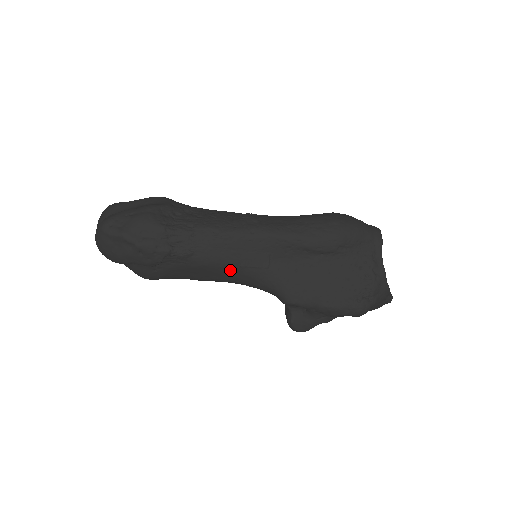
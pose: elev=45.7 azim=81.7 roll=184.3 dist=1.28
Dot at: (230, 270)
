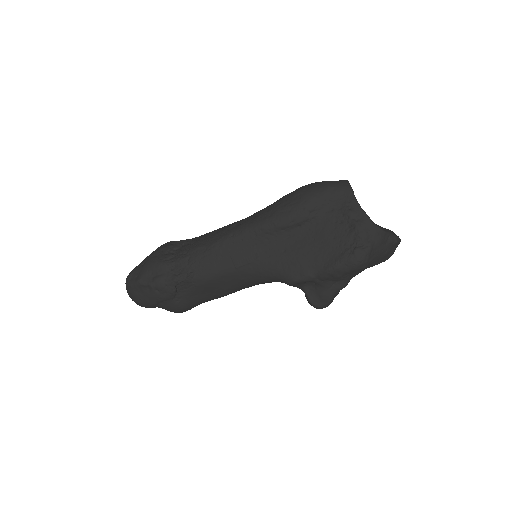
Dot at: (231, 275)
